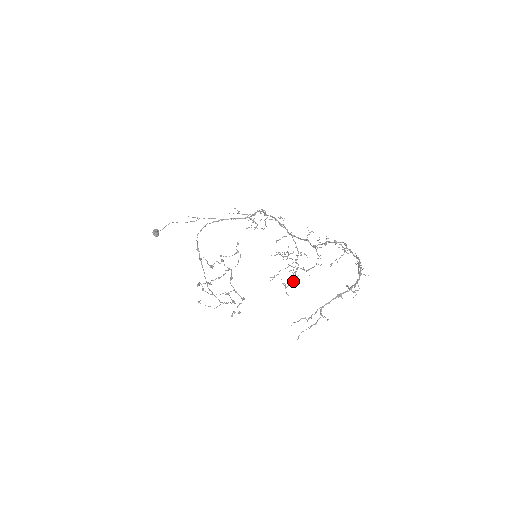
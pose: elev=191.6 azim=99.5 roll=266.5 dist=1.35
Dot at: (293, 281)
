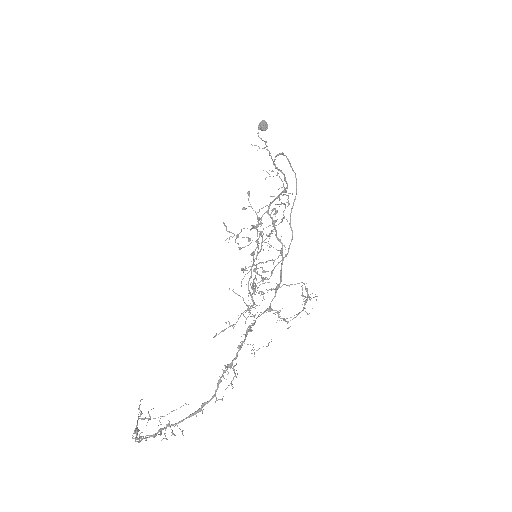
Dot at: (309, 298)
